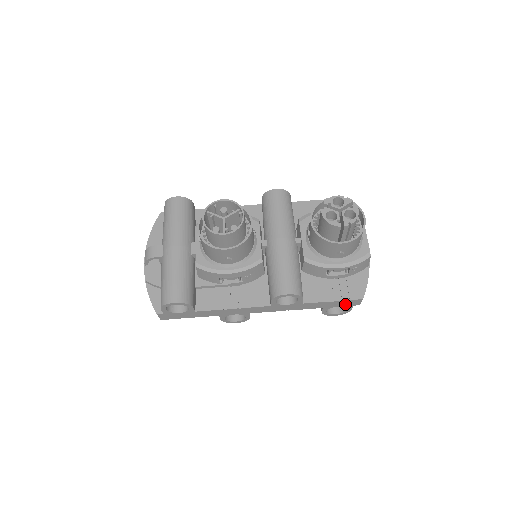
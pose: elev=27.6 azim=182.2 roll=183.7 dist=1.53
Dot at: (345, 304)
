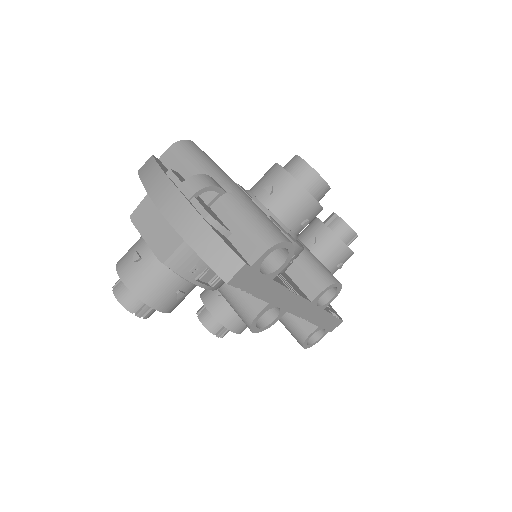
Dot at: (330, 326)
